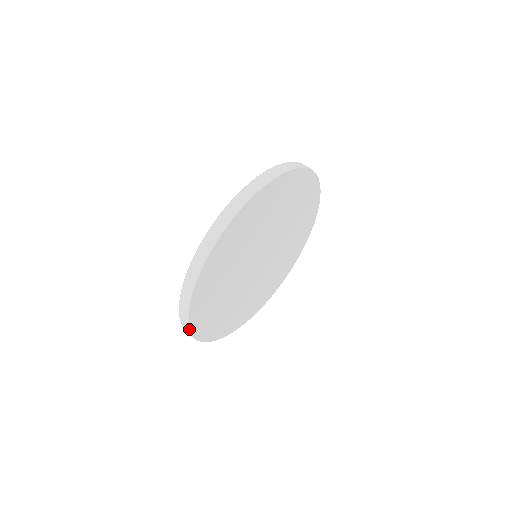
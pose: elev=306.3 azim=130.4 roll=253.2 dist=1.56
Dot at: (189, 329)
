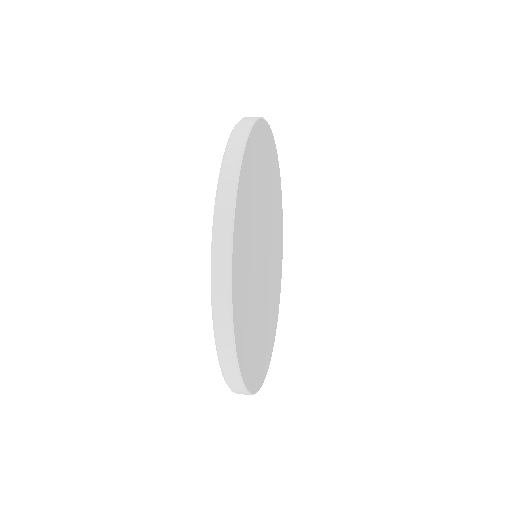
Dot at: (238, 176)
